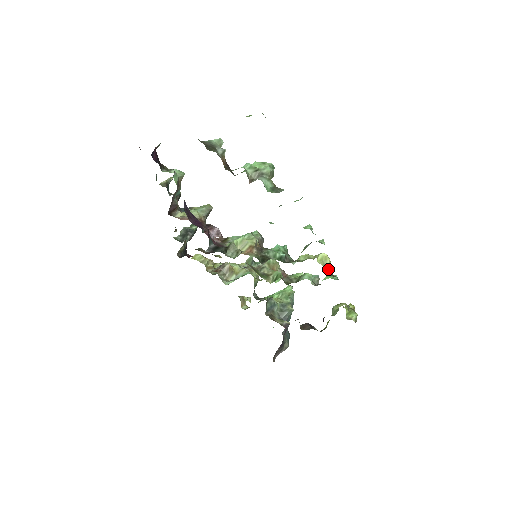
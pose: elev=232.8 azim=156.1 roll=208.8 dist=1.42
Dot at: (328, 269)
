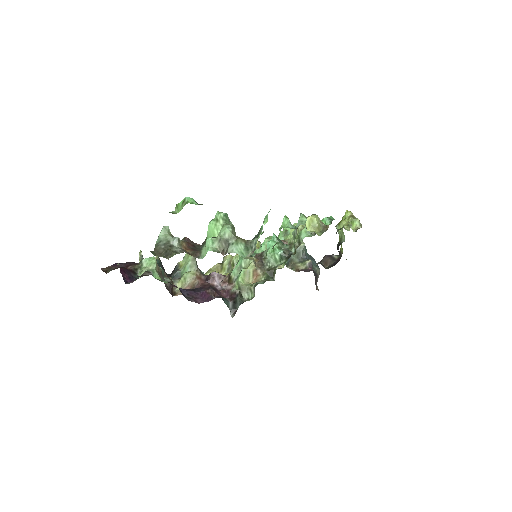
Dot at: (319, 225)
